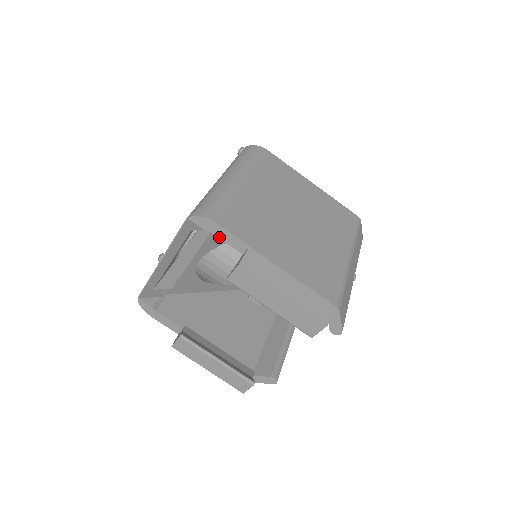
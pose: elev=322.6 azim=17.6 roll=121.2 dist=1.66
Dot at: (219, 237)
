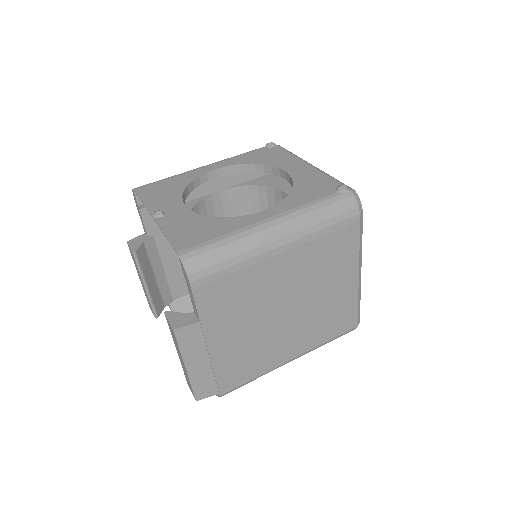
Dot at: (189, 290)
